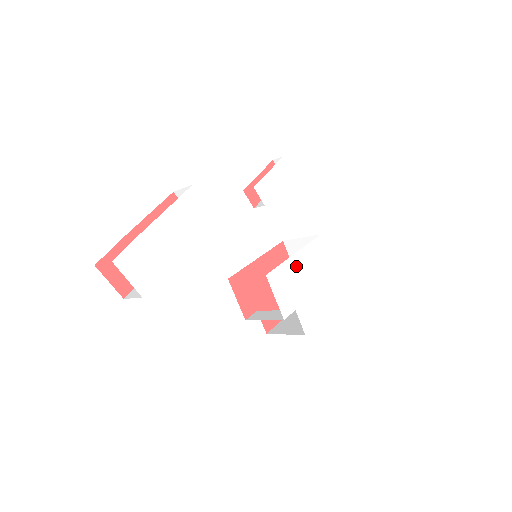
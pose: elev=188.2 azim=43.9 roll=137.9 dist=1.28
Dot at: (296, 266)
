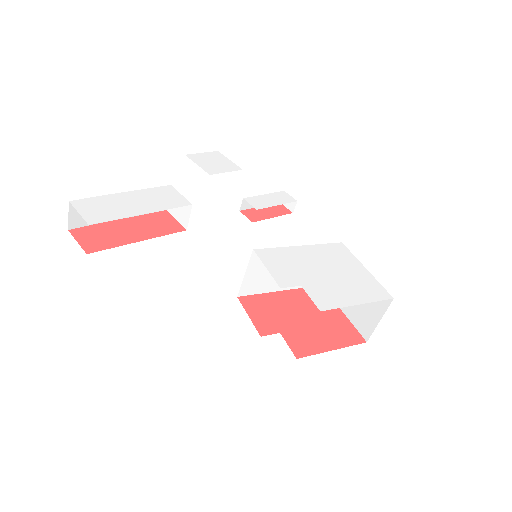
Dot at: (302, 255)
